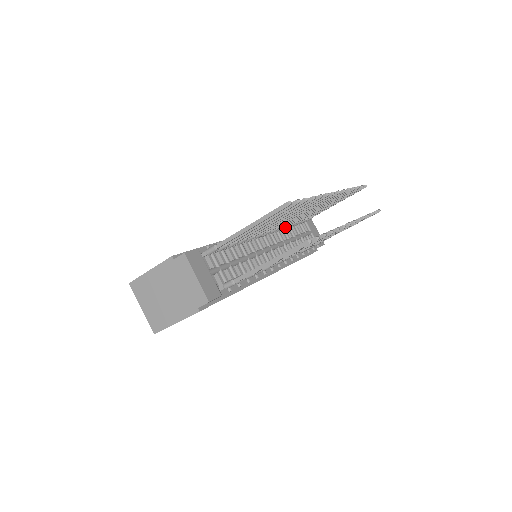
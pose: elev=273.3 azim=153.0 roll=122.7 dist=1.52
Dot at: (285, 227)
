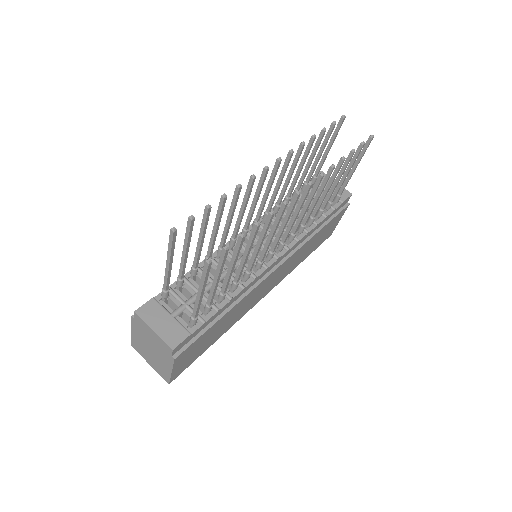
Dot at: (276, 210)
